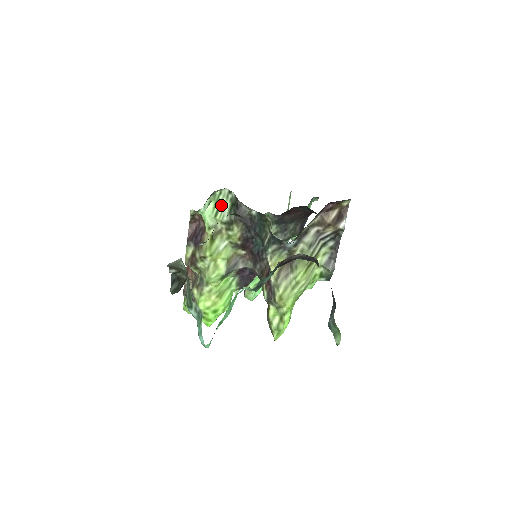
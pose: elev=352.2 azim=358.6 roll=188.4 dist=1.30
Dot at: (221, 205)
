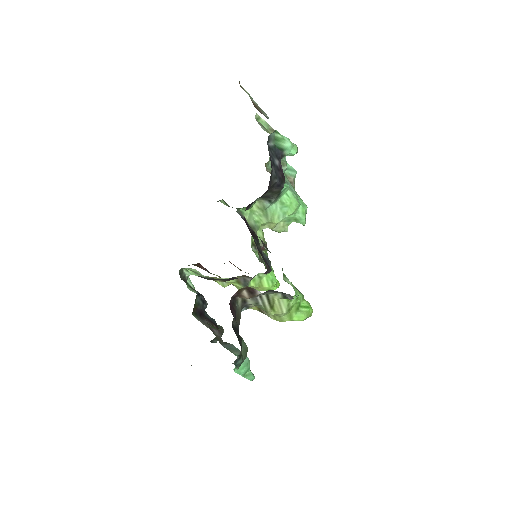
Dot at: (193, 271)
